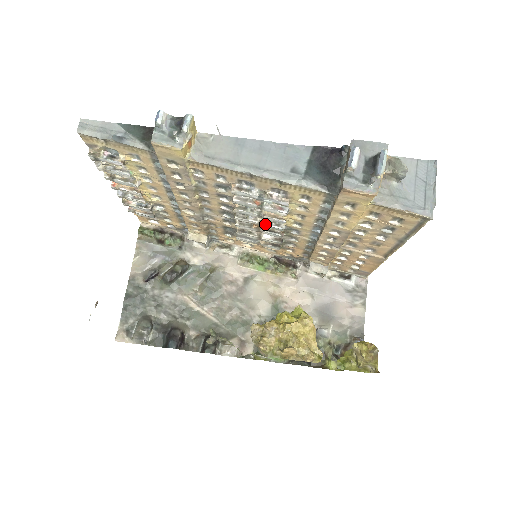
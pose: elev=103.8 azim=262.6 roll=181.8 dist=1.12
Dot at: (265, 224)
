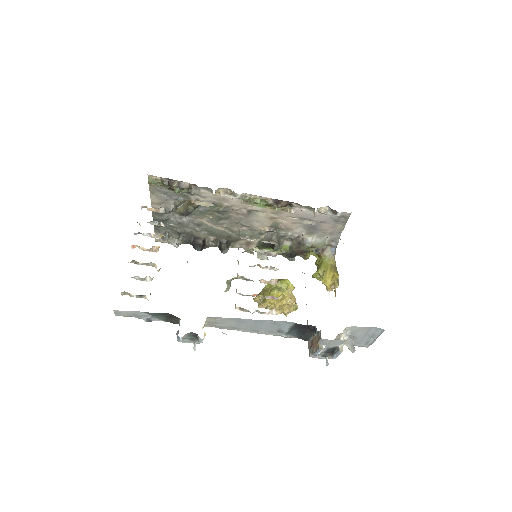
Dot at: occluded
